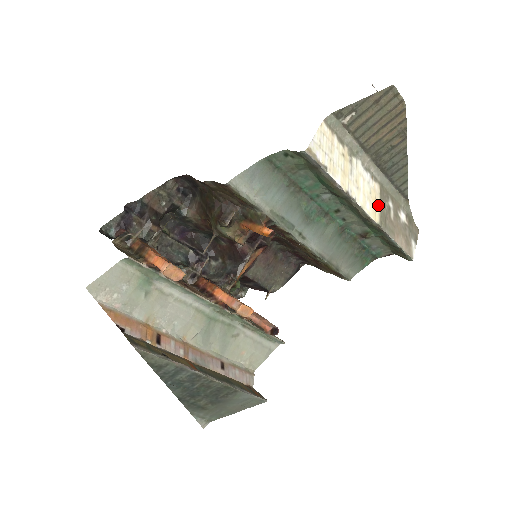
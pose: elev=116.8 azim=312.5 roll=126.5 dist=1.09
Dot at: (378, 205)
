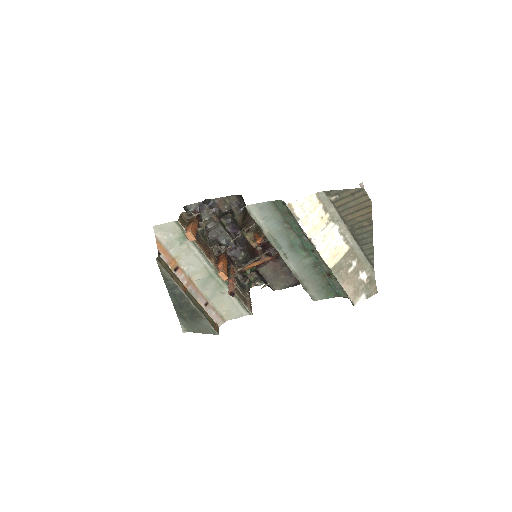
Dot at: (339, 258)
